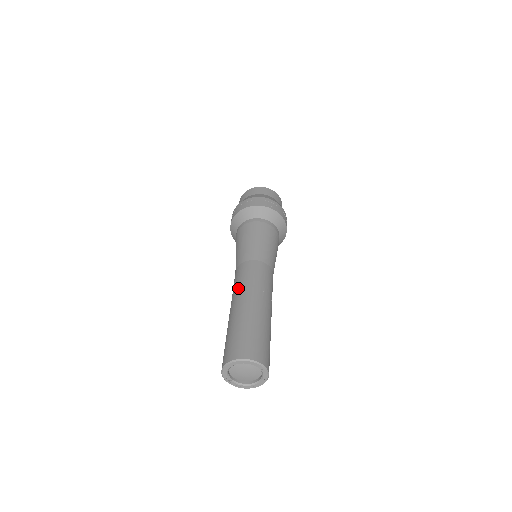
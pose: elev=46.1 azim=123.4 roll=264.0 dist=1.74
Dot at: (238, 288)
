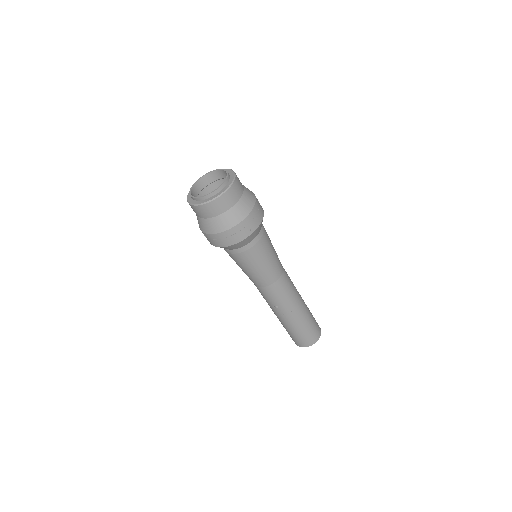
Dot at: (273, 307)
